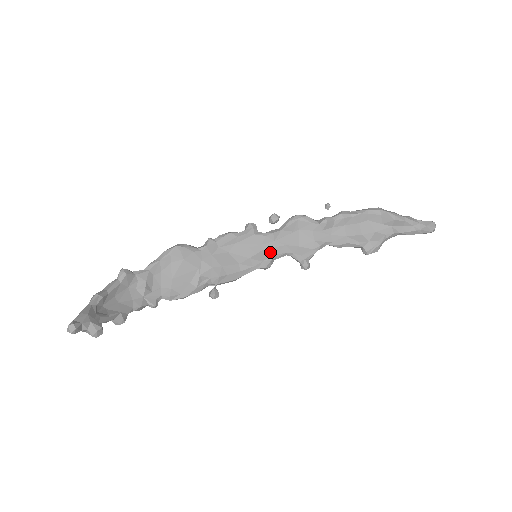
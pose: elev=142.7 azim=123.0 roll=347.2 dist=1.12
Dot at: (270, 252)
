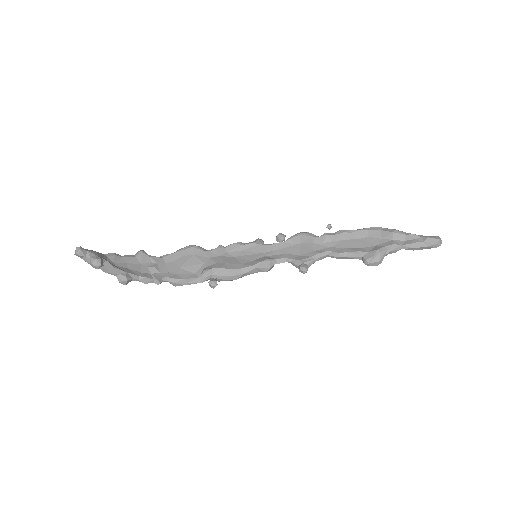
Dot at: (271, 257)
